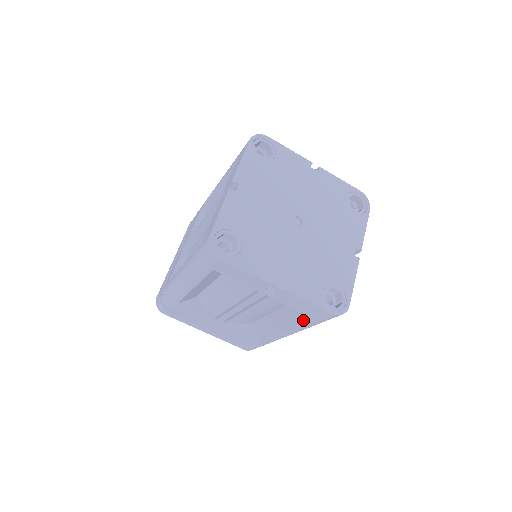
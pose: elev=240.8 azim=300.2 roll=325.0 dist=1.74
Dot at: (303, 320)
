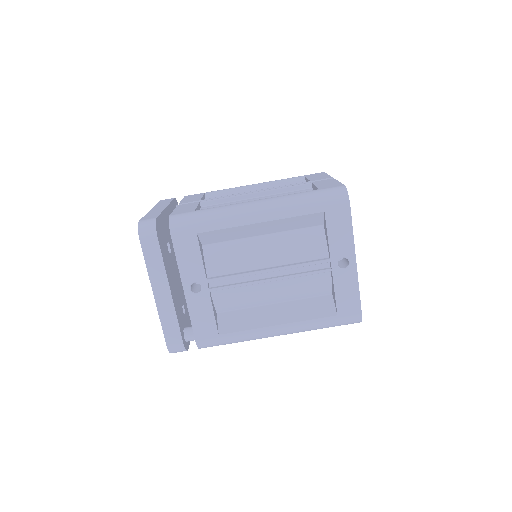
Dot at: (318, 315)
